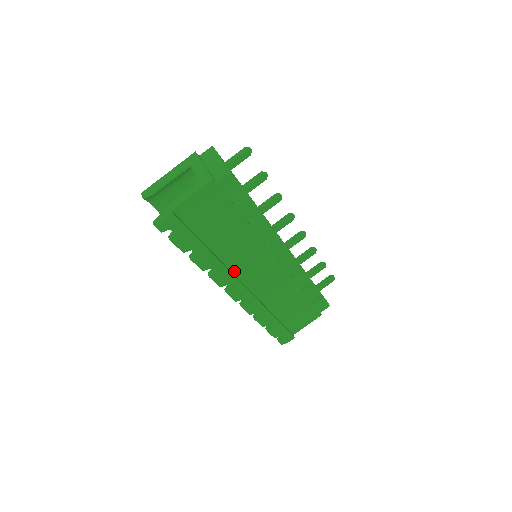
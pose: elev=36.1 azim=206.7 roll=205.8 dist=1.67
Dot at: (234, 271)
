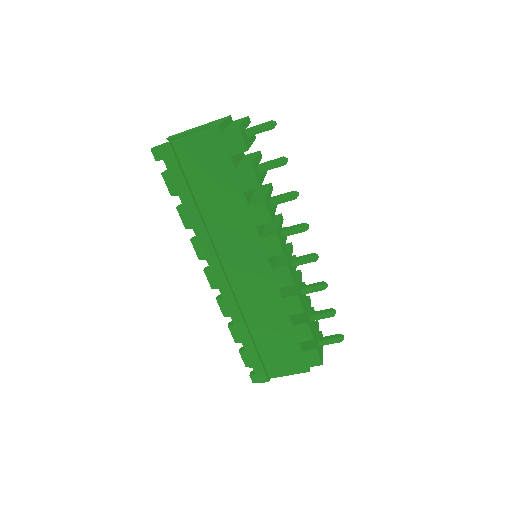
Dot at: (218, 249)
